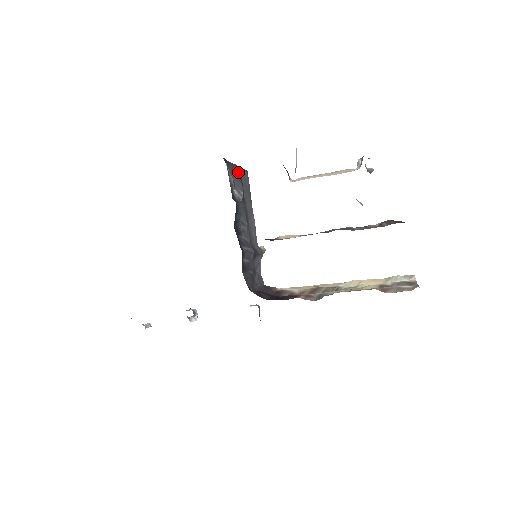
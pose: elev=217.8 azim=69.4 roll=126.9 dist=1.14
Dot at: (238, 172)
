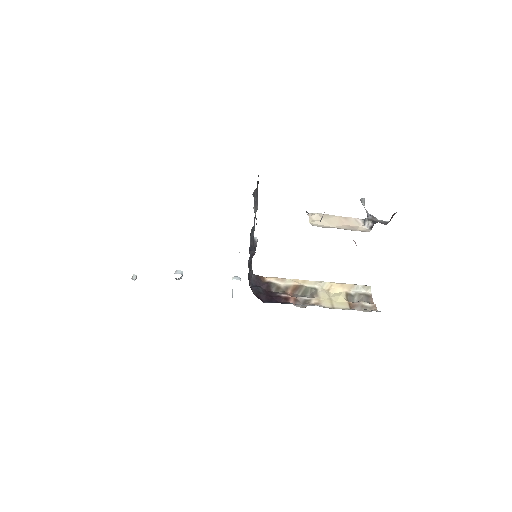
Dot at: (257, 188)
